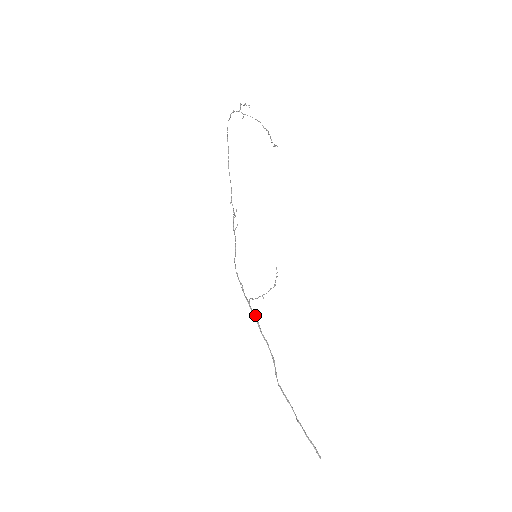
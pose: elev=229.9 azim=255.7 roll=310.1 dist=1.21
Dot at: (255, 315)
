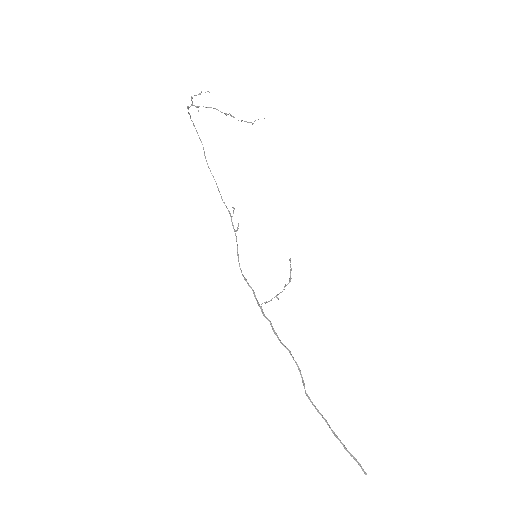
Dot at: (269, 321)
